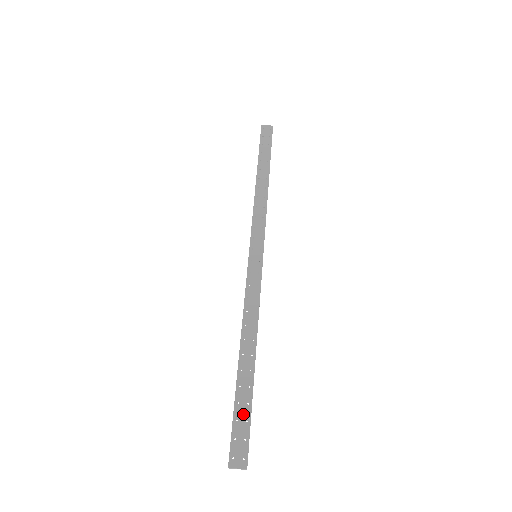
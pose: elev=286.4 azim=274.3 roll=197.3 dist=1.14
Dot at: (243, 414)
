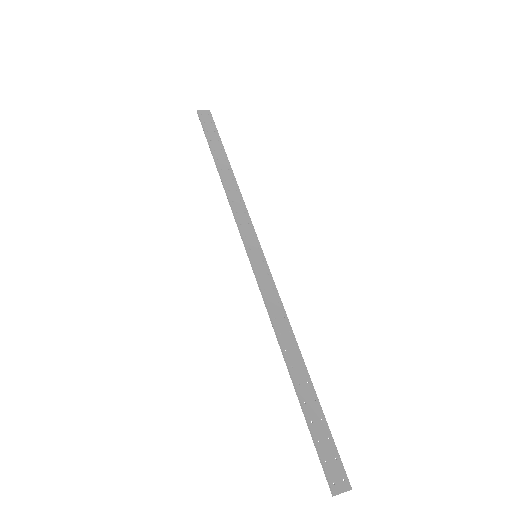
Dot at: (322, 432)
